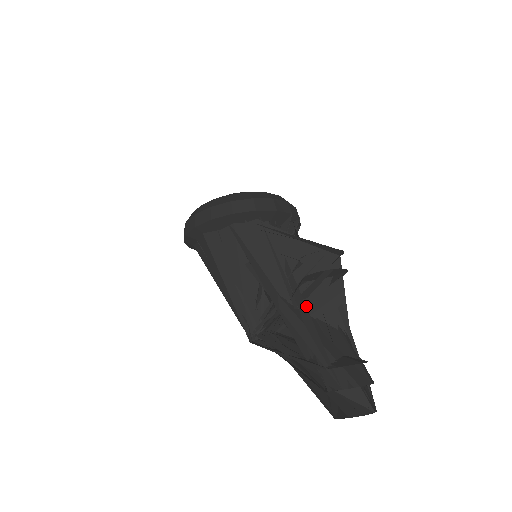
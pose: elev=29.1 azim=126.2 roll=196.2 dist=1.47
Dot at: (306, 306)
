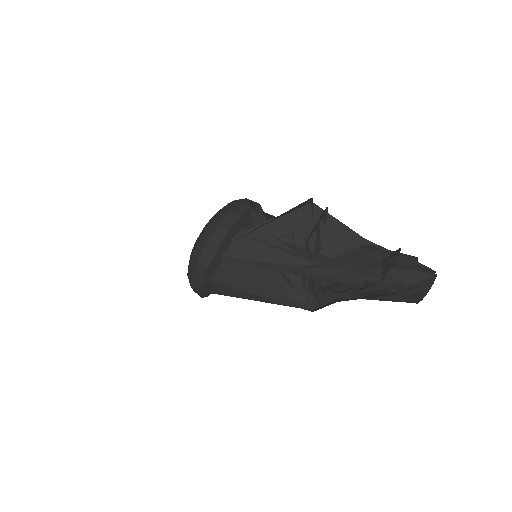
Dot at: (325, 255)
